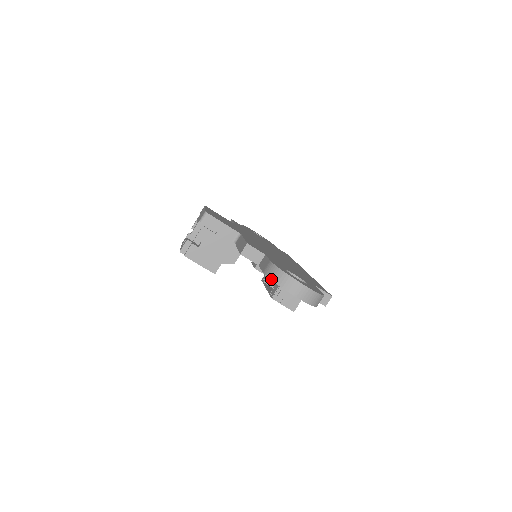
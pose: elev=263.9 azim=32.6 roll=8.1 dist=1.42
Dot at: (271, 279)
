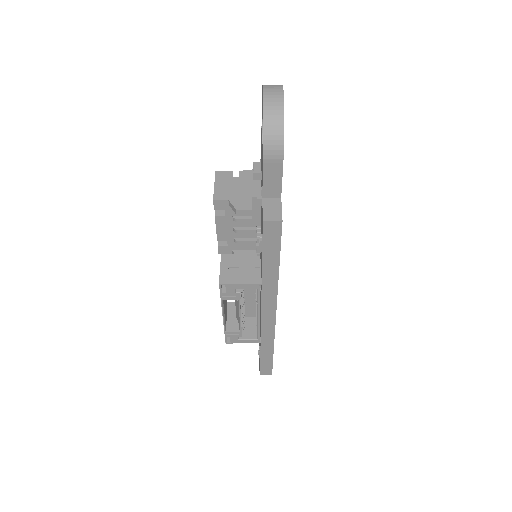
Dot at: occluded
